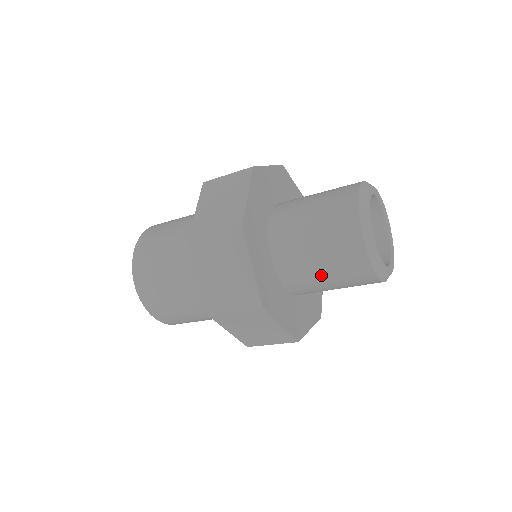
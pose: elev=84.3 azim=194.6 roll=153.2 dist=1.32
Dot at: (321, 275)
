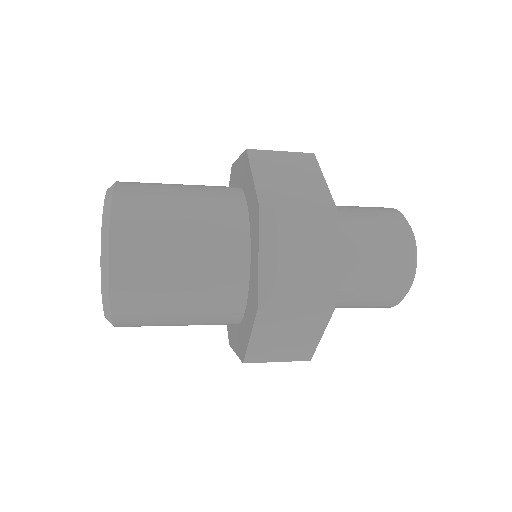
Dot at: (360, 287)
